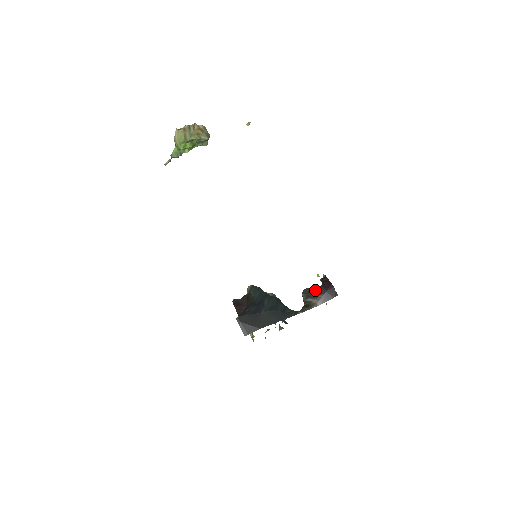
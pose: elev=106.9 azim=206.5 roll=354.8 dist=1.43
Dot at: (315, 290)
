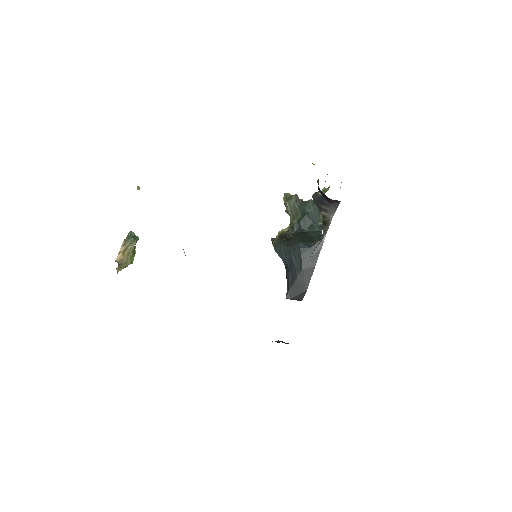
Dot at: (321, 200)
